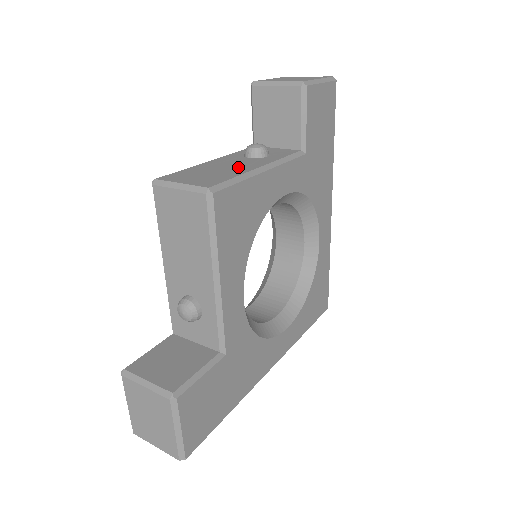
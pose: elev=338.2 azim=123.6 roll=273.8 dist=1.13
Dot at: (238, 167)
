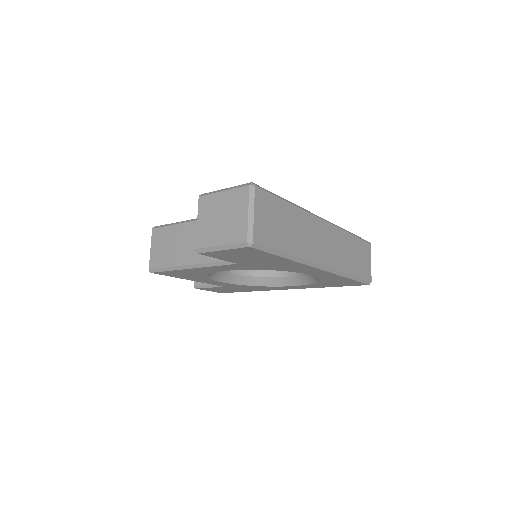
Dot at: (181, 253)
